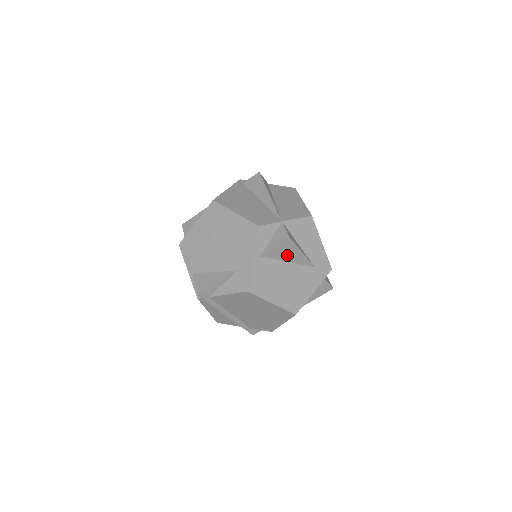
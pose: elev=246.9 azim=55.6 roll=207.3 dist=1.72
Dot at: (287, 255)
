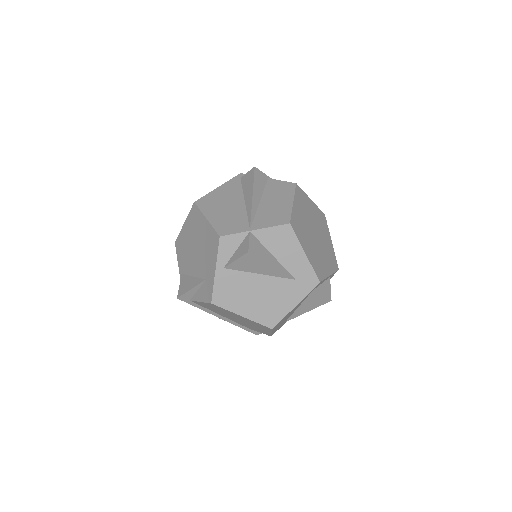
Dot at: (255, 268)
